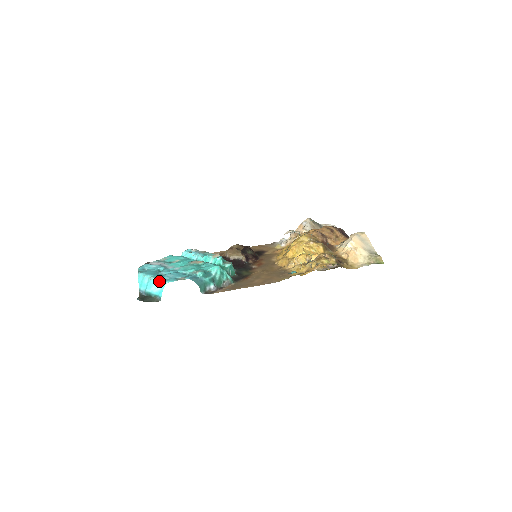
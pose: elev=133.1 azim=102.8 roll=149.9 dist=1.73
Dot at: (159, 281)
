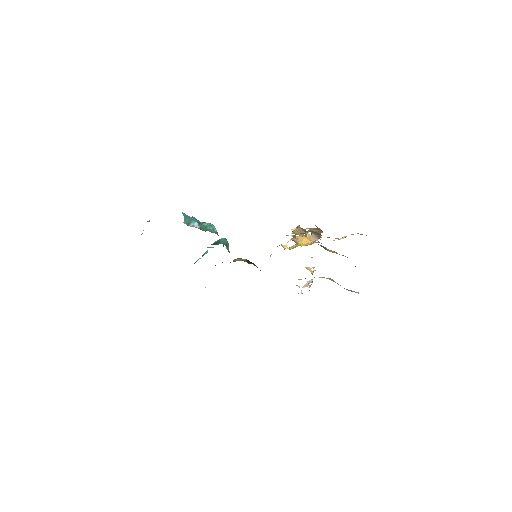
Dot at: occluded
